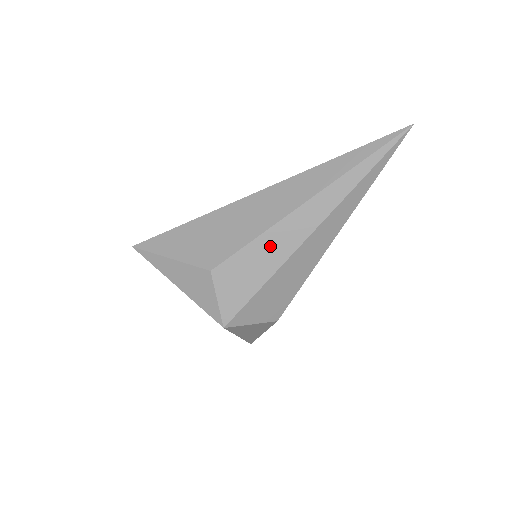
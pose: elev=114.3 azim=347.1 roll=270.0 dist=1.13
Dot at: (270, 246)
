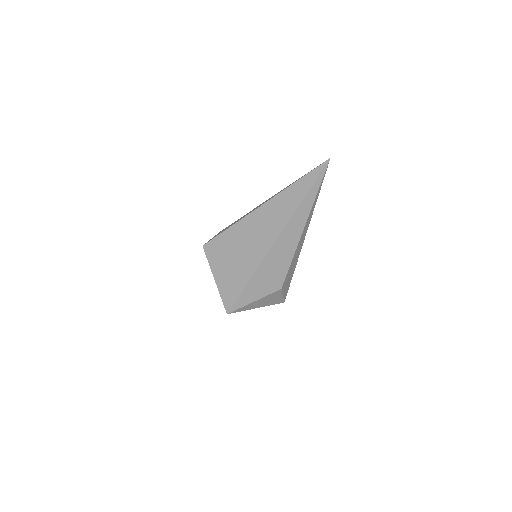
Dot at: (296, 255)
